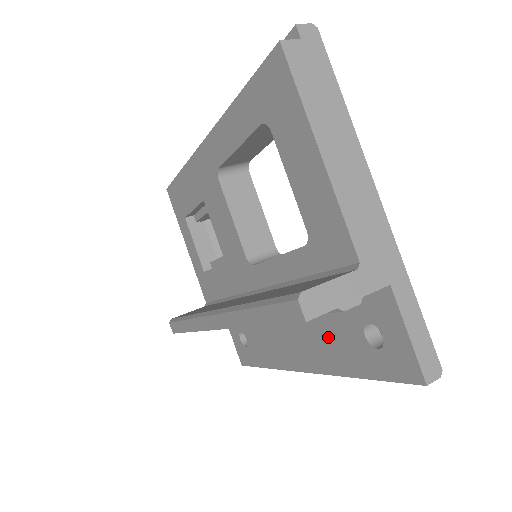
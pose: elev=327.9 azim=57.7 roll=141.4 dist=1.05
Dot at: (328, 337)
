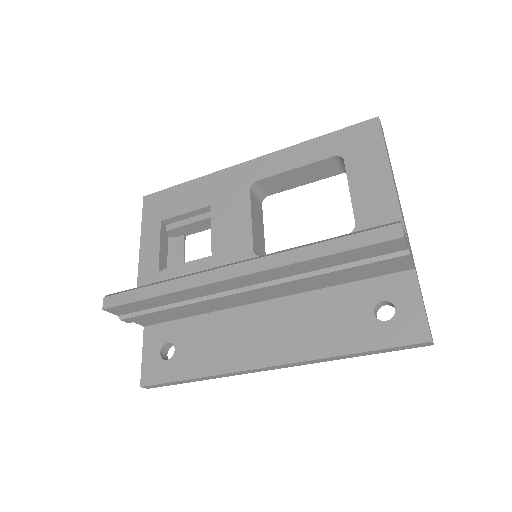
Dot at: (324, 322)
